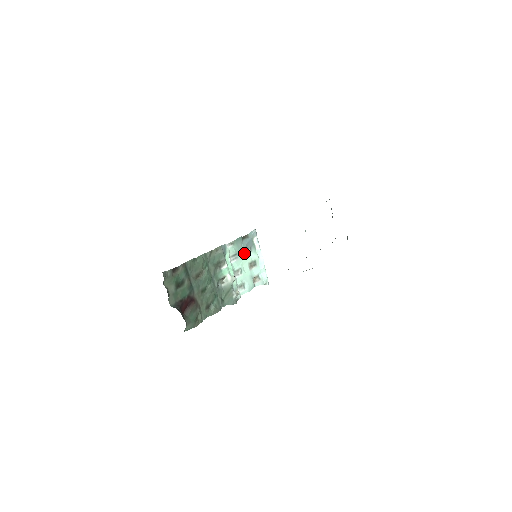
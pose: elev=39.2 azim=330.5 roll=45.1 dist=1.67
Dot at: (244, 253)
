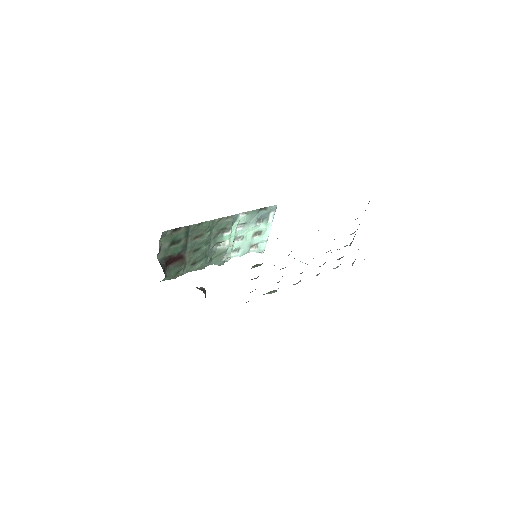
Dot at: (254, 223)
